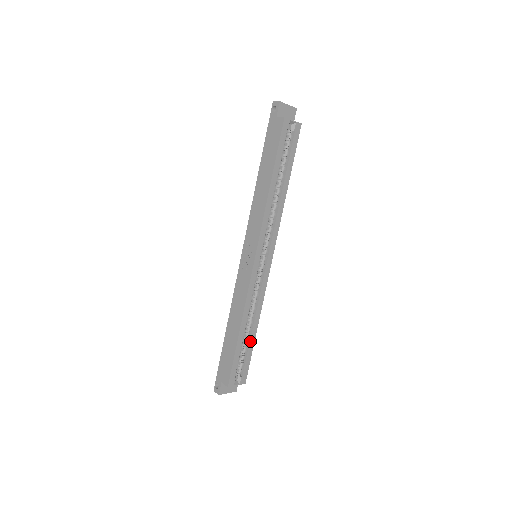
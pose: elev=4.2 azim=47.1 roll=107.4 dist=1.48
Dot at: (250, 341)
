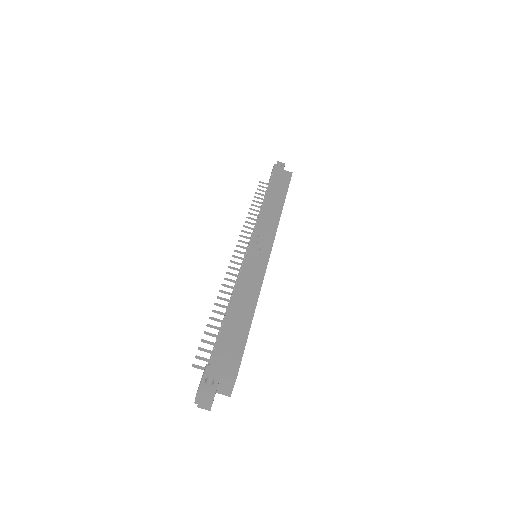
Dot at: occluded
